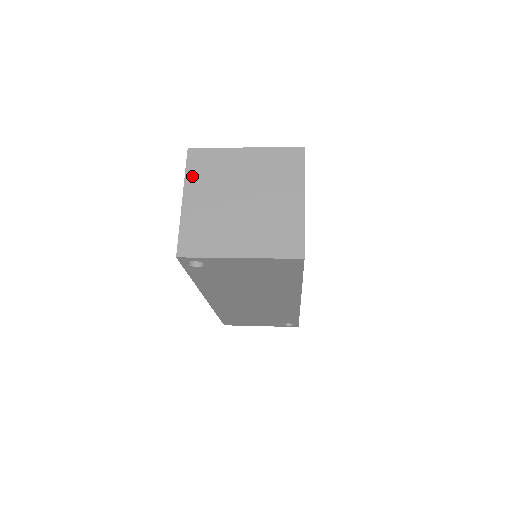
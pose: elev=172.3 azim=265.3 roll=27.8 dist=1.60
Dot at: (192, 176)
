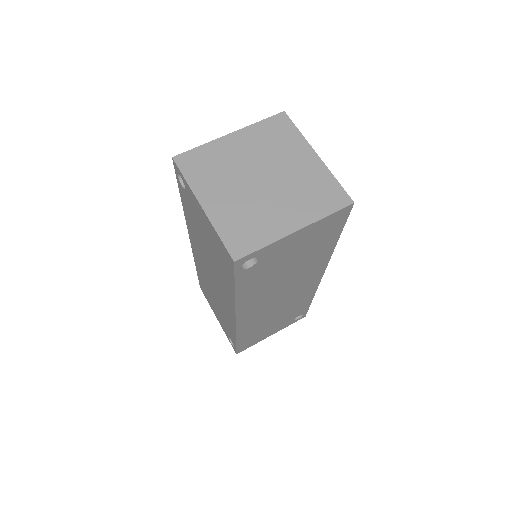
Dot at: (195, 180)
